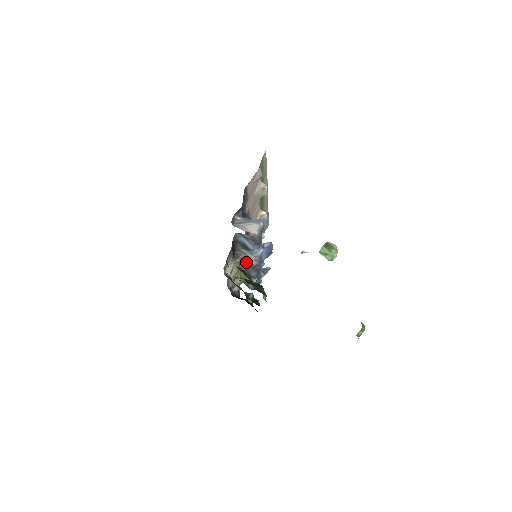
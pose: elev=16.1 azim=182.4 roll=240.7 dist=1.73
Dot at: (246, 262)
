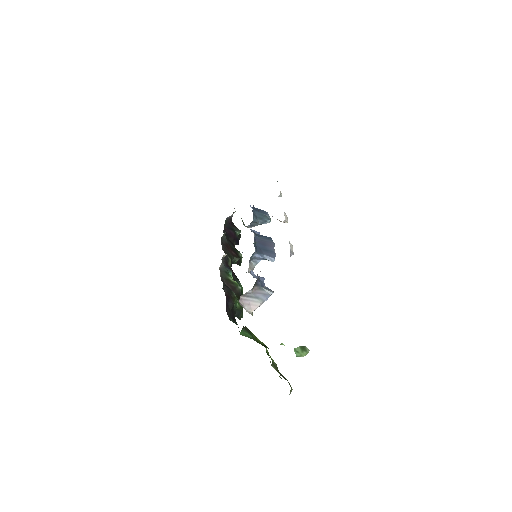
Dot at: occluded
